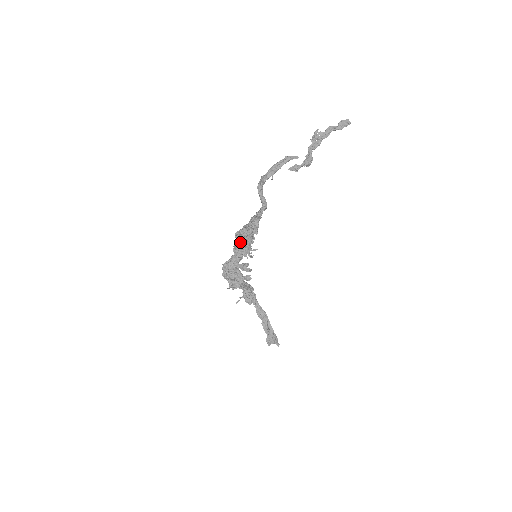
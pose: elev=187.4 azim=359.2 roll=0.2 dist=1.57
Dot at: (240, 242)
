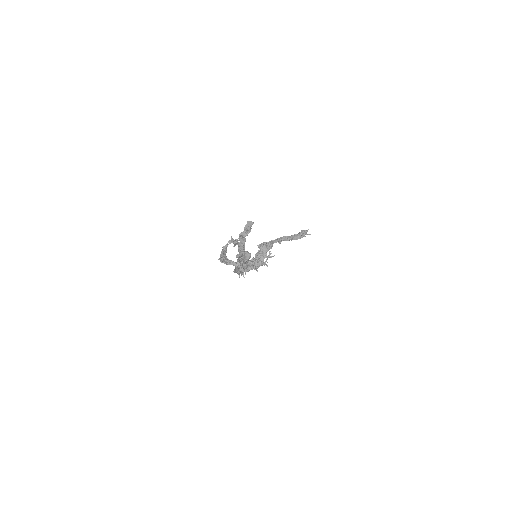
Dot at: occluded
